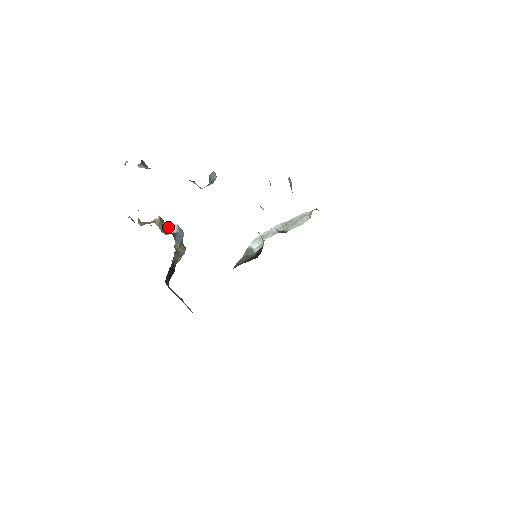
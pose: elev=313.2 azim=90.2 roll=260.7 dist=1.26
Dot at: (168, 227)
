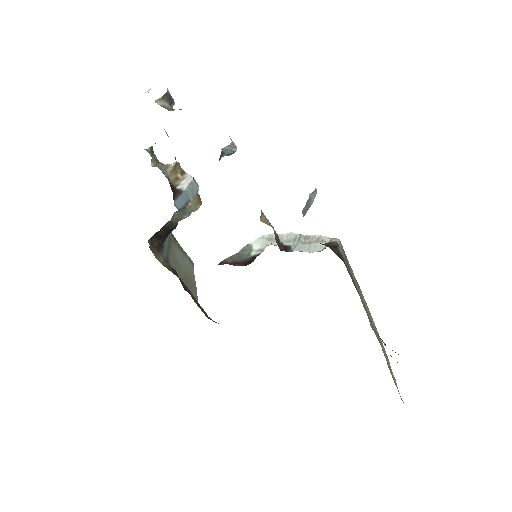
Dot at: (183, 177)
